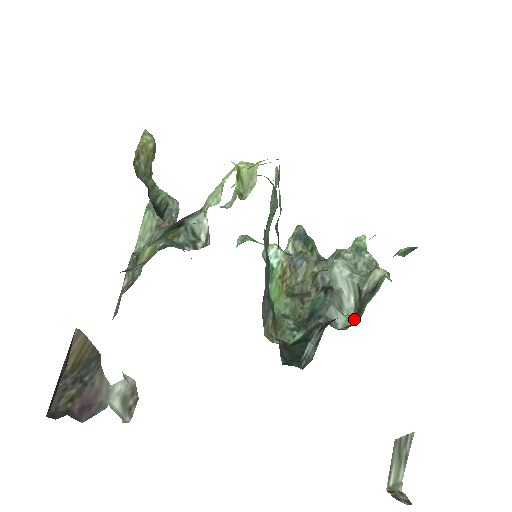
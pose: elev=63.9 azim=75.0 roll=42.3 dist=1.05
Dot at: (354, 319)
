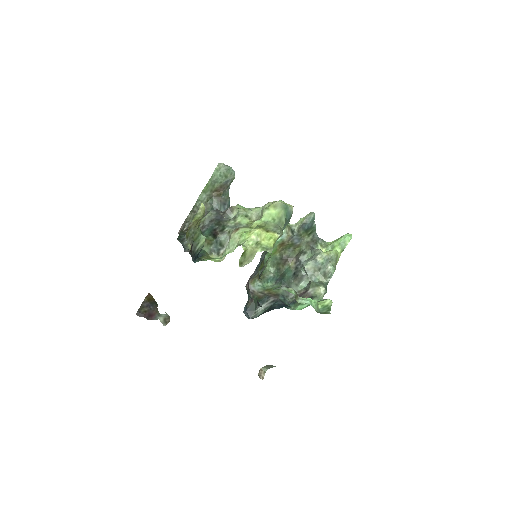
Dot at: occluded
